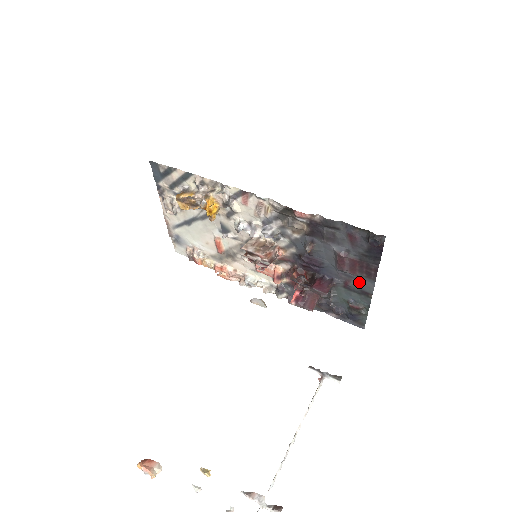
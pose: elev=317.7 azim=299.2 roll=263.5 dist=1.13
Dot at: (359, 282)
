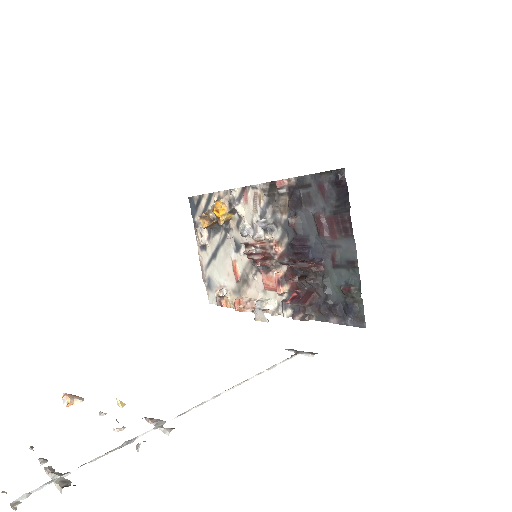
Dot at: (343, 250)
